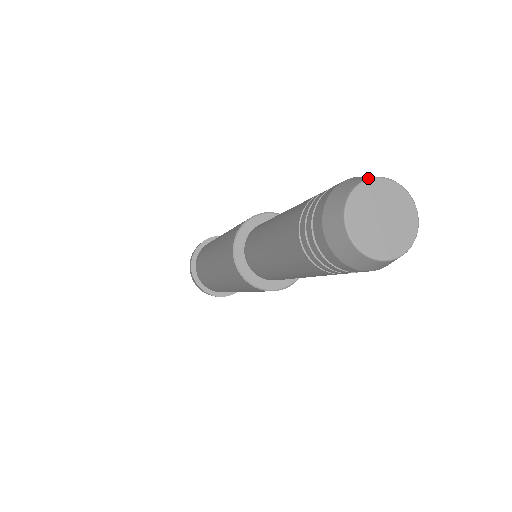
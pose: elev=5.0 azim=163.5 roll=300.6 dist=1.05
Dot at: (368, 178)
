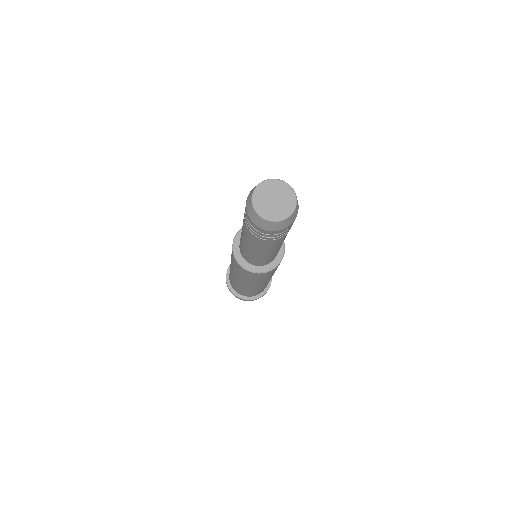
Dot at: (279, 179)
